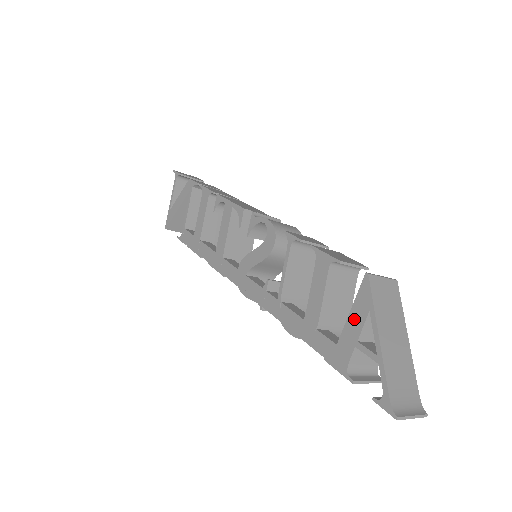
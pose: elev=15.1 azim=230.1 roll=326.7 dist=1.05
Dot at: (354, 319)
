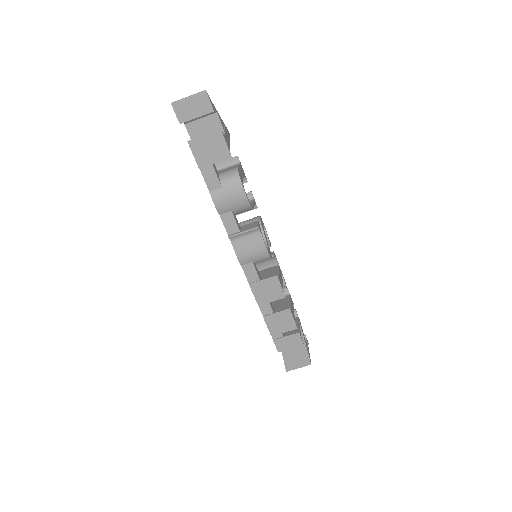
Dot at: occluded
